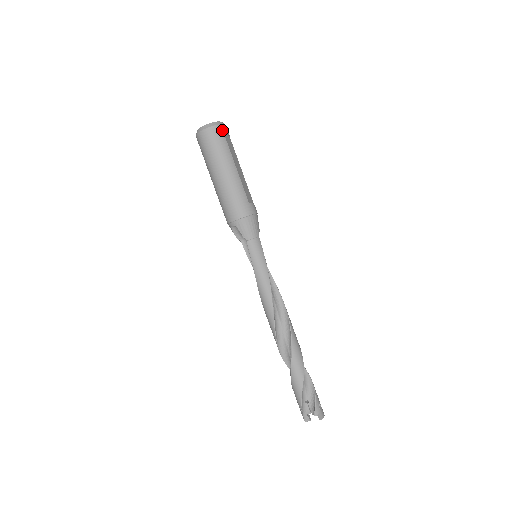
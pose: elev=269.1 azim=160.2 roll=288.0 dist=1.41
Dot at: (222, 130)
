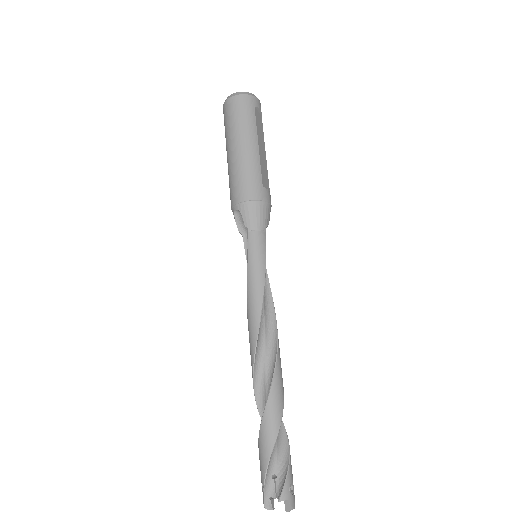
Dot at: (253, 102)
